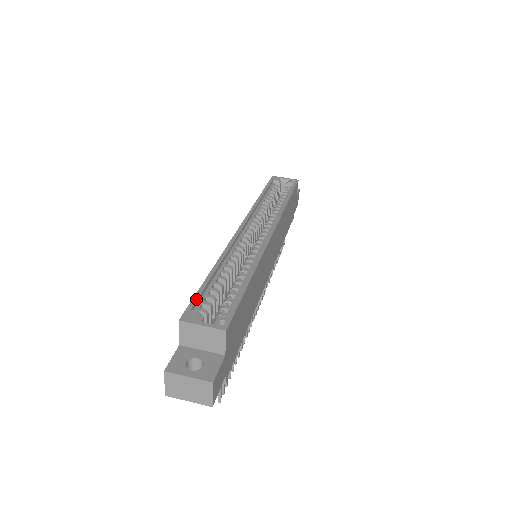
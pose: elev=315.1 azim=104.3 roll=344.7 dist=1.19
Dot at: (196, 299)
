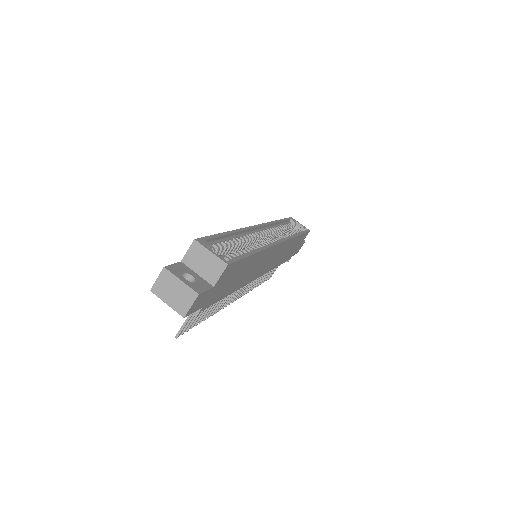
Dot at: (211, 237)
